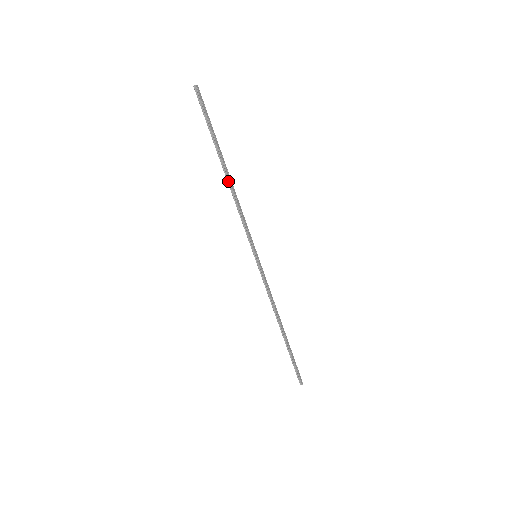
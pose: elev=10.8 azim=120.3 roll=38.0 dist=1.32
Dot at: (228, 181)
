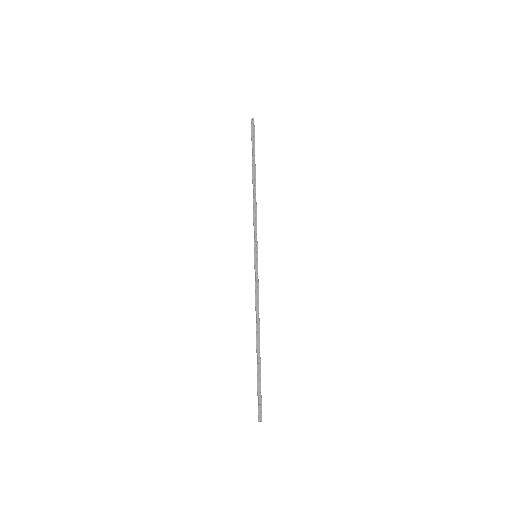
Dot at: (253, 187)
